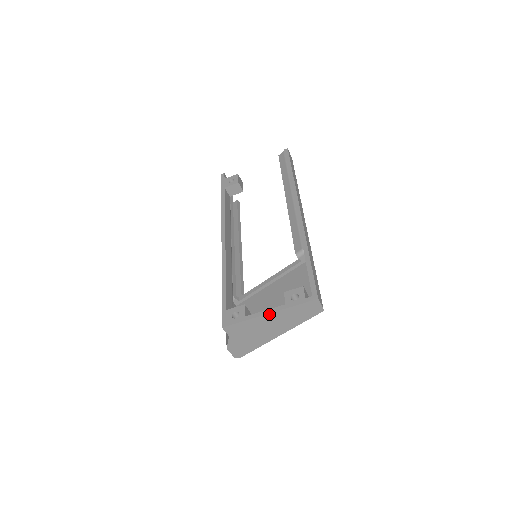
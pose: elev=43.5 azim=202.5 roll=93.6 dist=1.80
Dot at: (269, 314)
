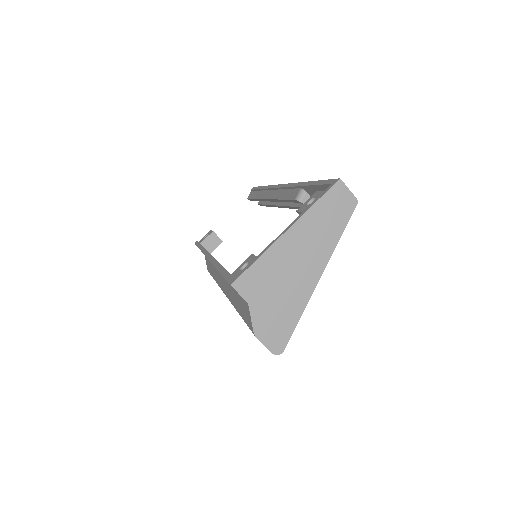
Dot at: (287, 232)
